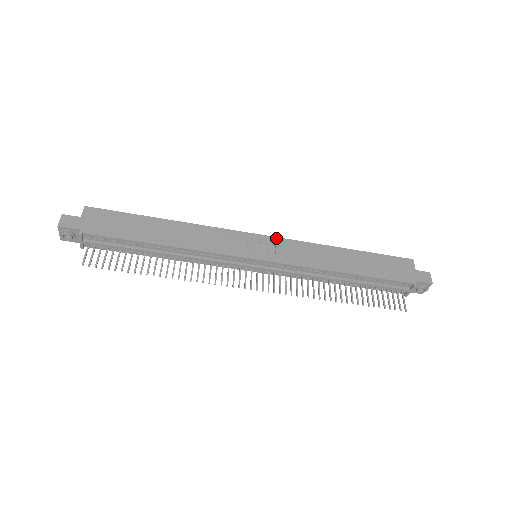
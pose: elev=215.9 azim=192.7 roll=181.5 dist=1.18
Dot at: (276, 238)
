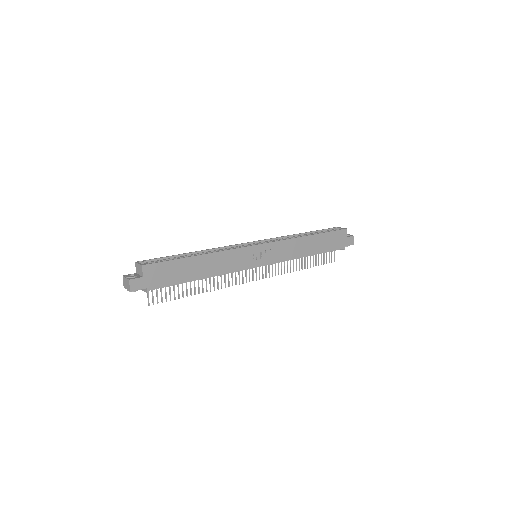
Dot at: (271, 243)
